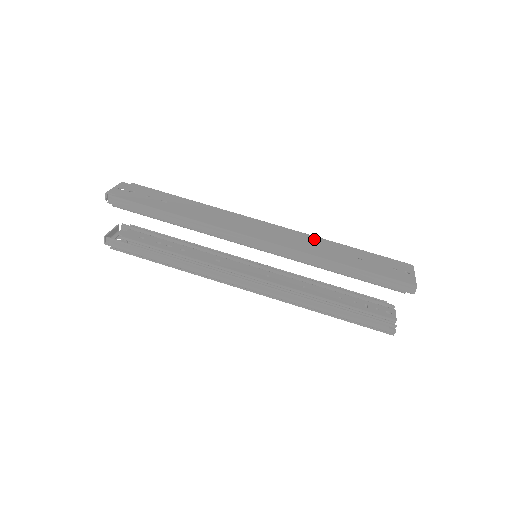
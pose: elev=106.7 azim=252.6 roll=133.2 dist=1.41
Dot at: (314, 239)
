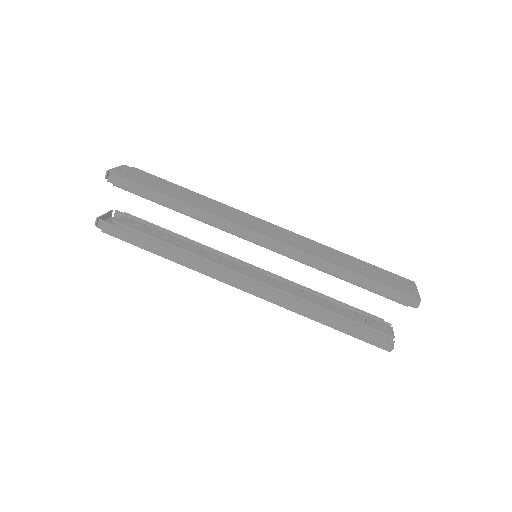
Dot at: (318, 244)
